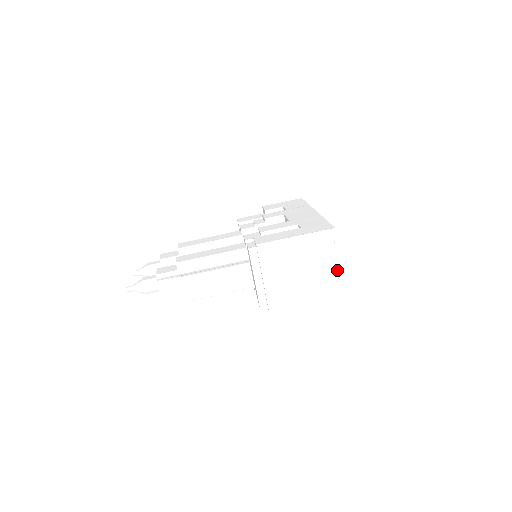
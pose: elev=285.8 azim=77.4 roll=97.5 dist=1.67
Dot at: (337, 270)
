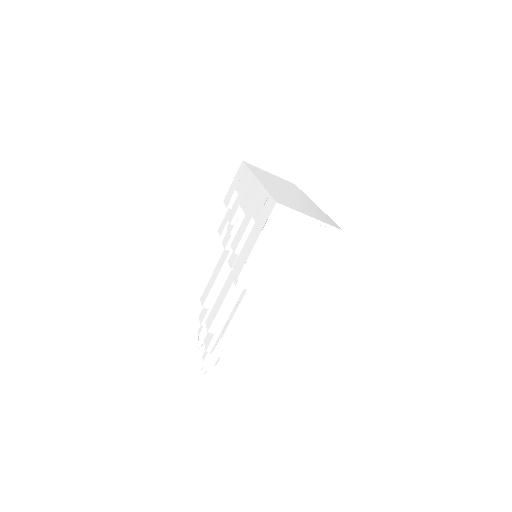
Dot at: (317, 223)
